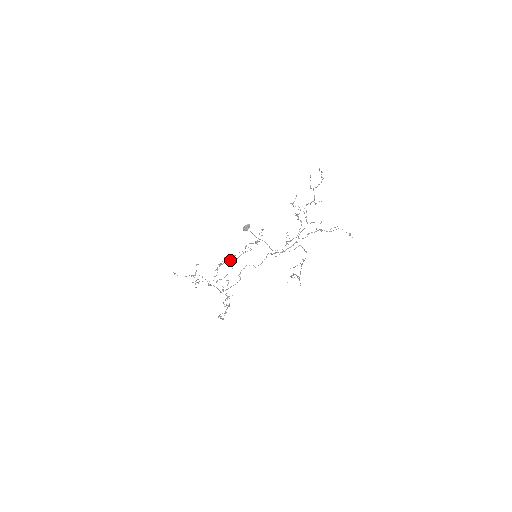
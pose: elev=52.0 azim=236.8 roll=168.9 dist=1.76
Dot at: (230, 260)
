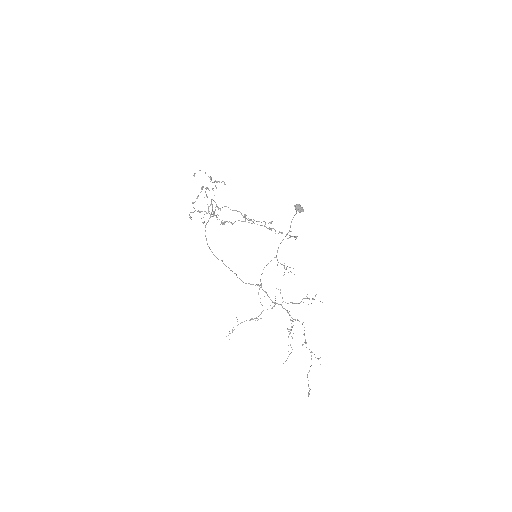
Dot at: (245, 220)
